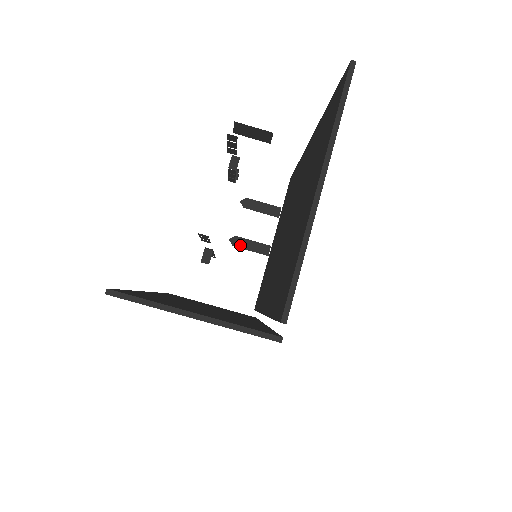
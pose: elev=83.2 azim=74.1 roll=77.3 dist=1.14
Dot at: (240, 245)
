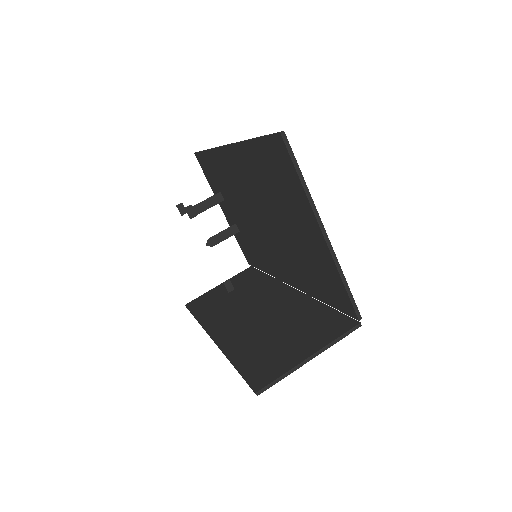
Dot at: (216, 242)
